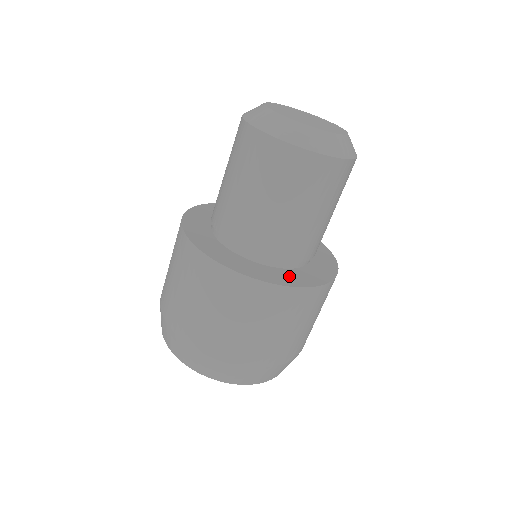
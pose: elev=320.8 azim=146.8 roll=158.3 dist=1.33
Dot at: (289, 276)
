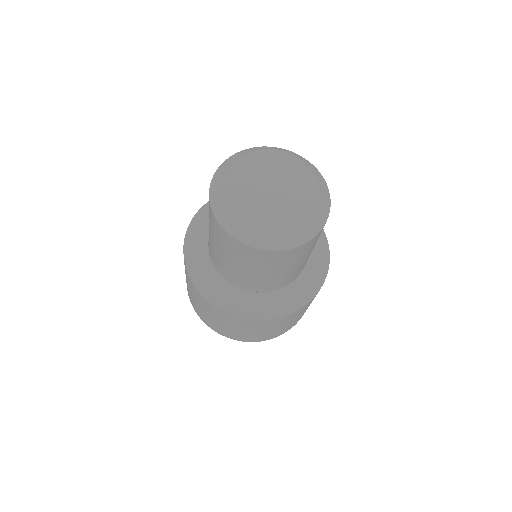
Dot at: (285, 299)
